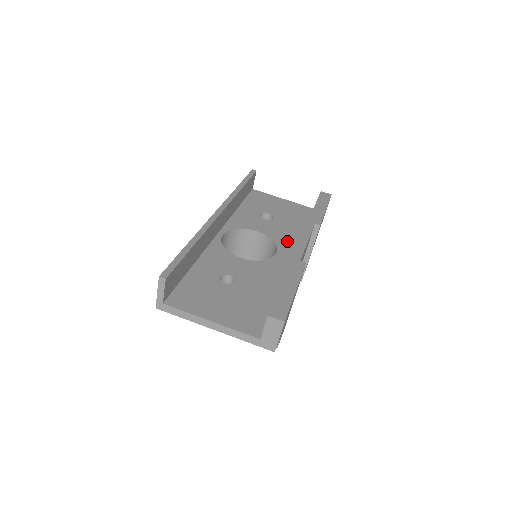
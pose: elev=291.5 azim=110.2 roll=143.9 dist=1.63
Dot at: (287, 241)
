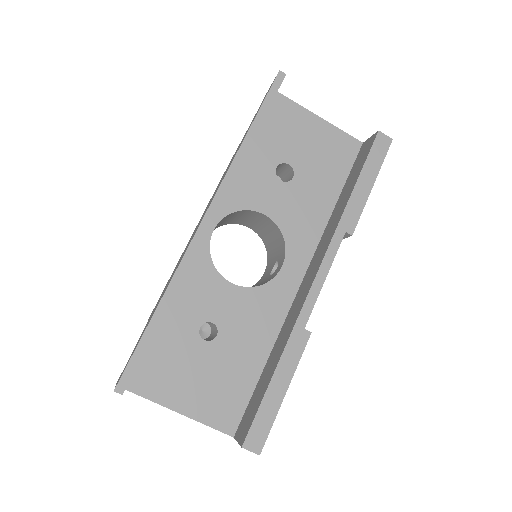
Dot at: (303, 235)
